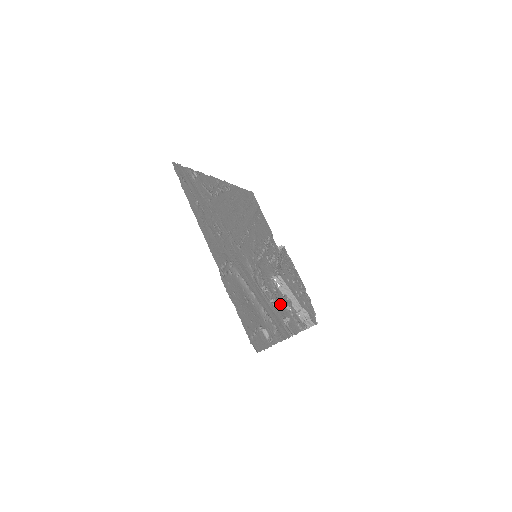
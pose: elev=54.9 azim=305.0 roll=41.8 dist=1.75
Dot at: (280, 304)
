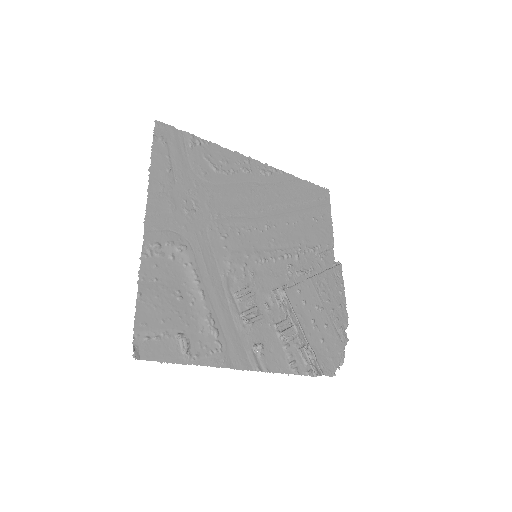
Dot at: (266, 326)
